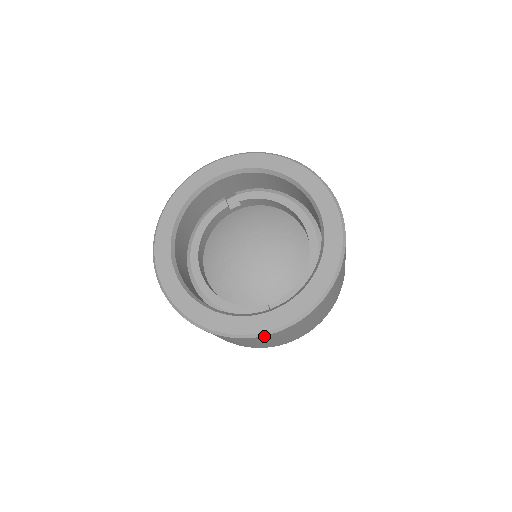
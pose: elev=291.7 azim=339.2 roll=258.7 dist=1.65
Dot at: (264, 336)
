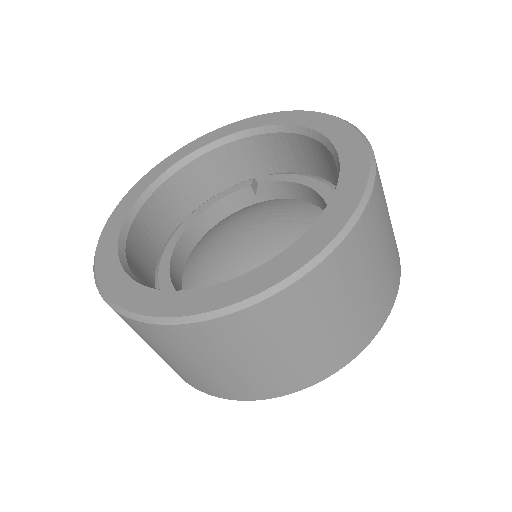
Dot at: (160, 327)
